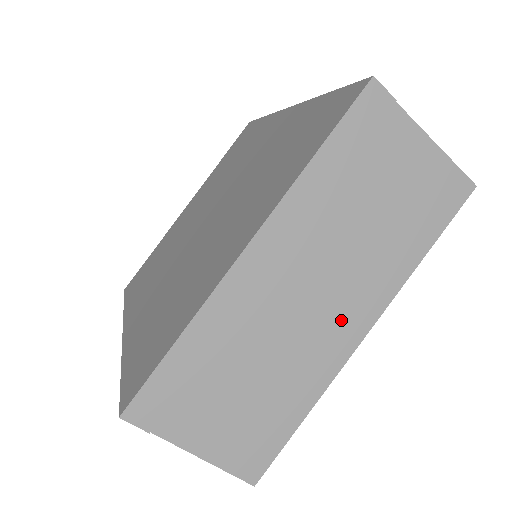
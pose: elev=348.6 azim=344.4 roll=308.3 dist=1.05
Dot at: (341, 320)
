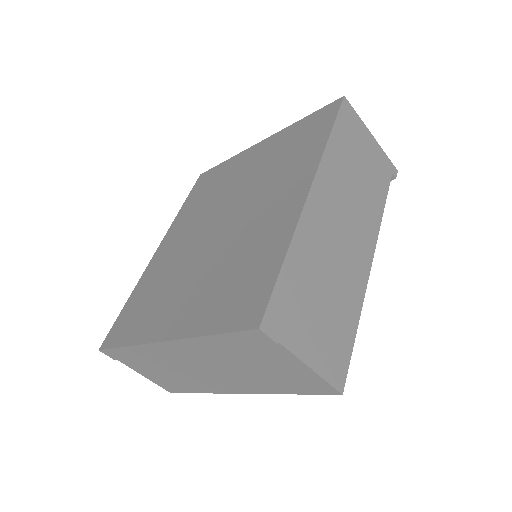
Dot at: (224, 383)
